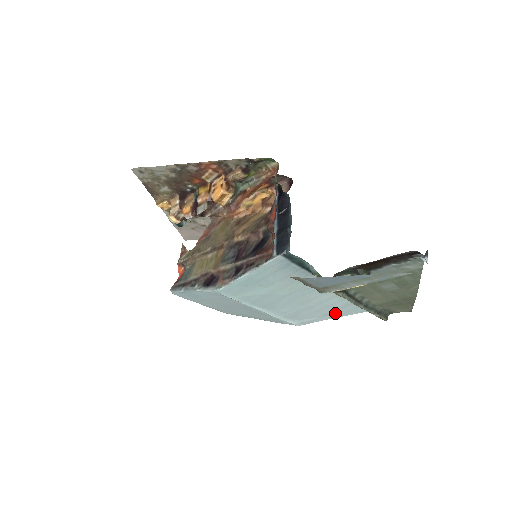
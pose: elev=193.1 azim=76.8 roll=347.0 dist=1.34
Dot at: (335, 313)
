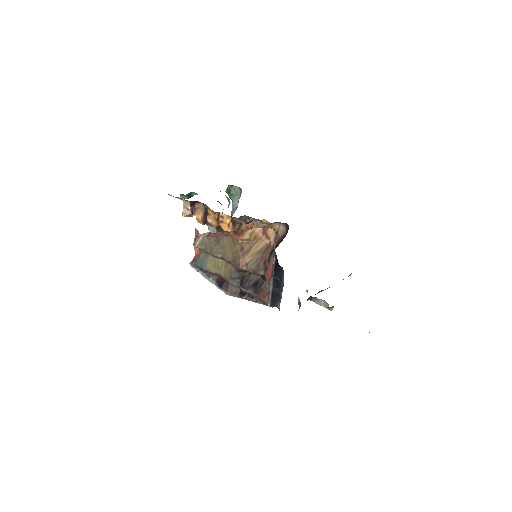
Dot at: occluded
